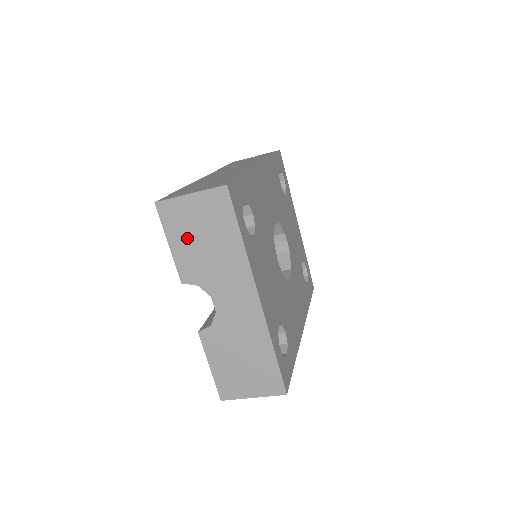
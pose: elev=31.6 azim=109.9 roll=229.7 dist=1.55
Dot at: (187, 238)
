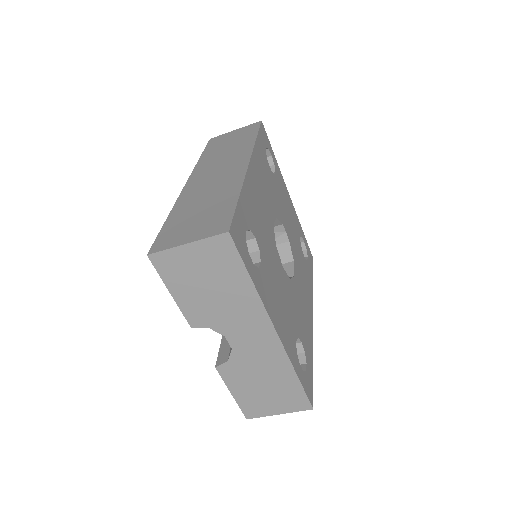
Dot at: (190, 286)
